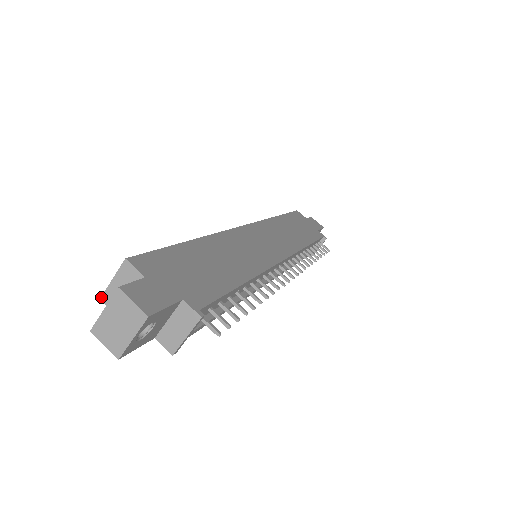
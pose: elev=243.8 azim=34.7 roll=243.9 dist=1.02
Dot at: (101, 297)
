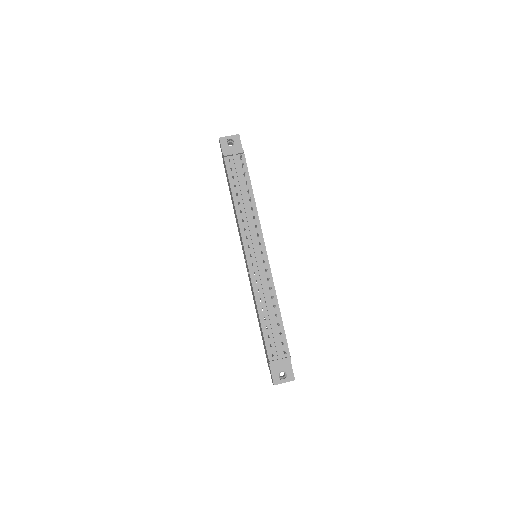
Dot at: occluded
